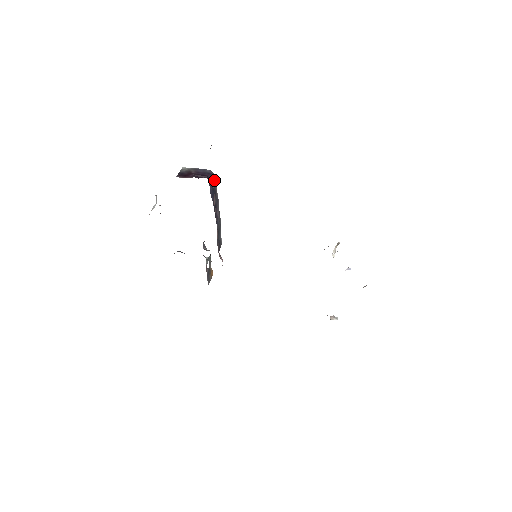
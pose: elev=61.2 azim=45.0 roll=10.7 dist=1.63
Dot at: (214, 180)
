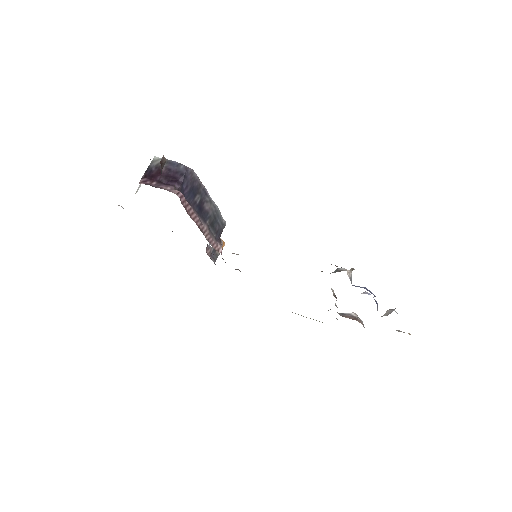
Dot at: (193, 176)
